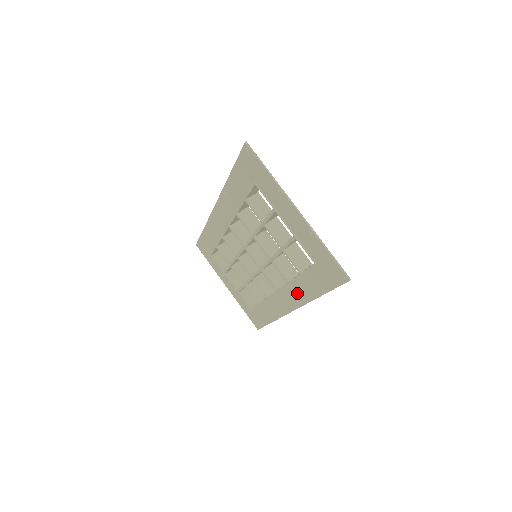
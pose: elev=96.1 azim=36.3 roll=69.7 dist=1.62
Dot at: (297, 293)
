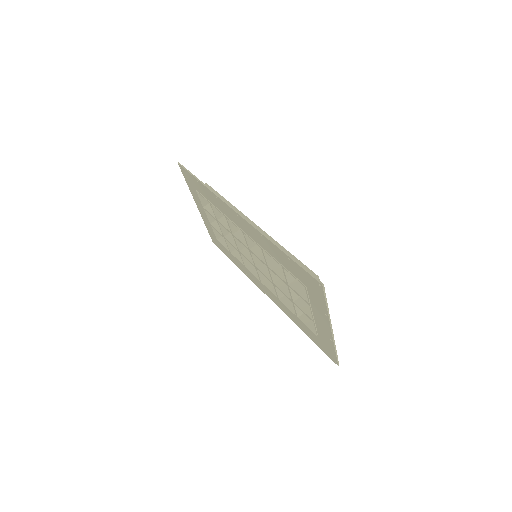
Dot at: (282, 307)
